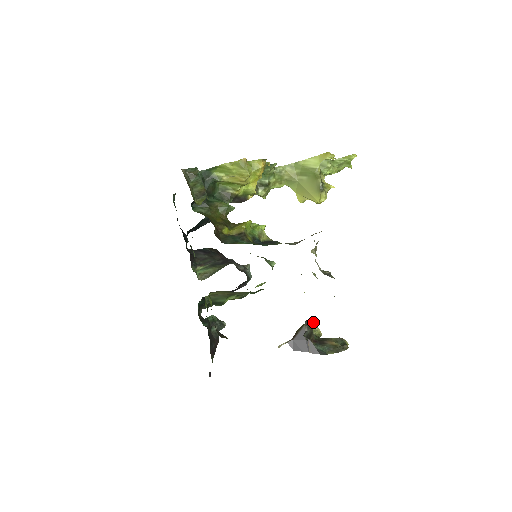
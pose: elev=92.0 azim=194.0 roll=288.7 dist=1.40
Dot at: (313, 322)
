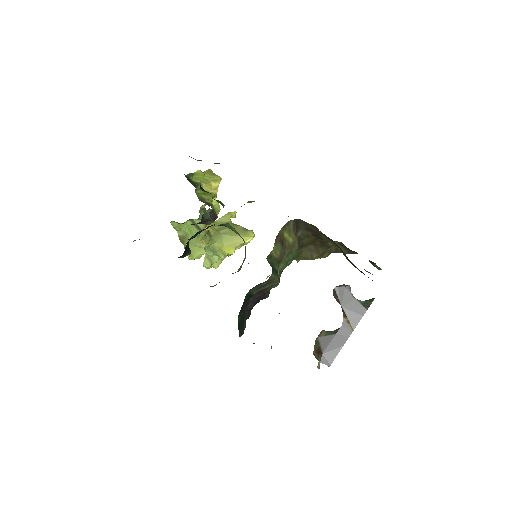
Dot at: occluded
